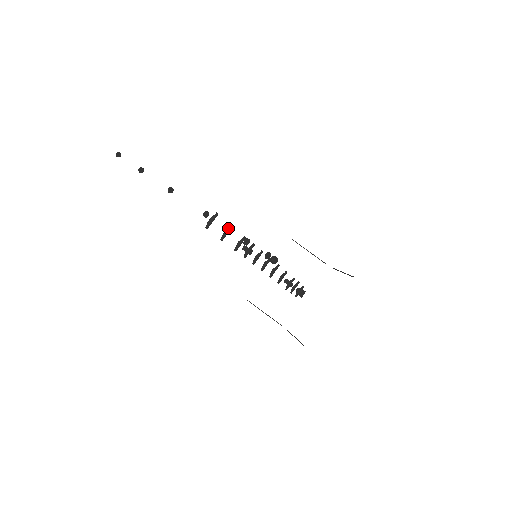
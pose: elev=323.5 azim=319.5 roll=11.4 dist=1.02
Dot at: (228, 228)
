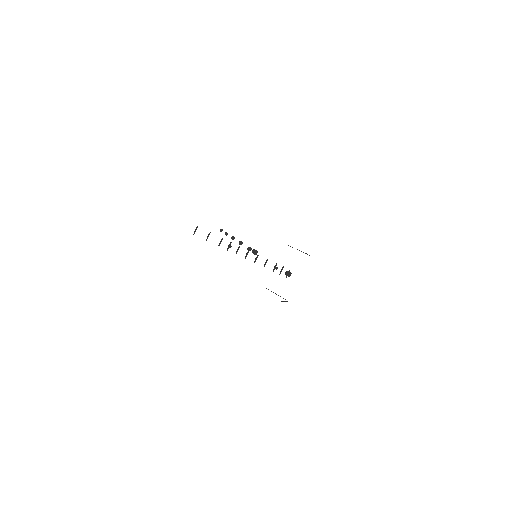
Dot at: (209, 234)
